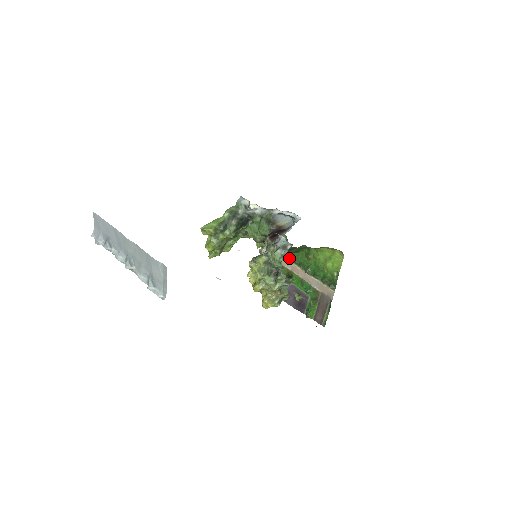
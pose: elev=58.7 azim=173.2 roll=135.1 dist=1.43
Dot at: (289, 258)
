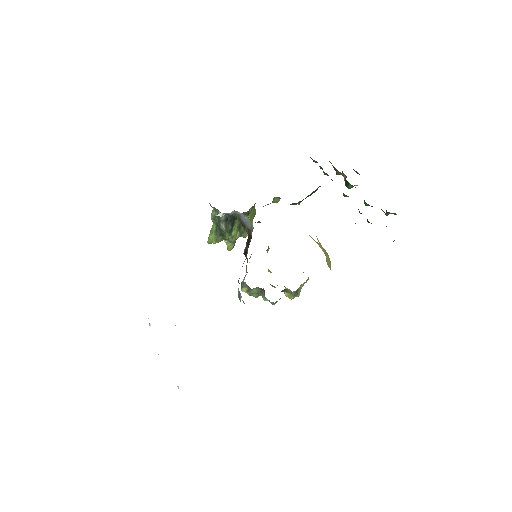
Dot at: (327, 175)
